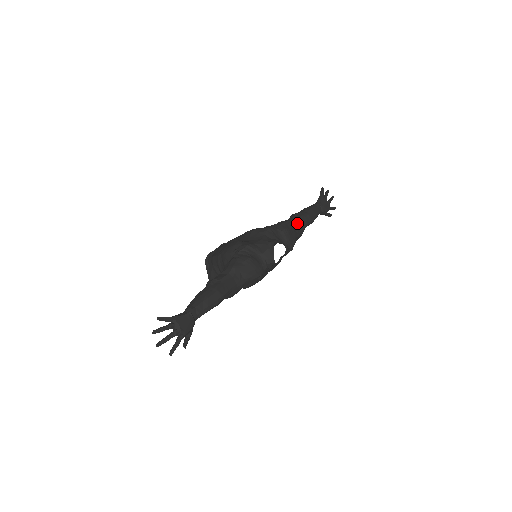
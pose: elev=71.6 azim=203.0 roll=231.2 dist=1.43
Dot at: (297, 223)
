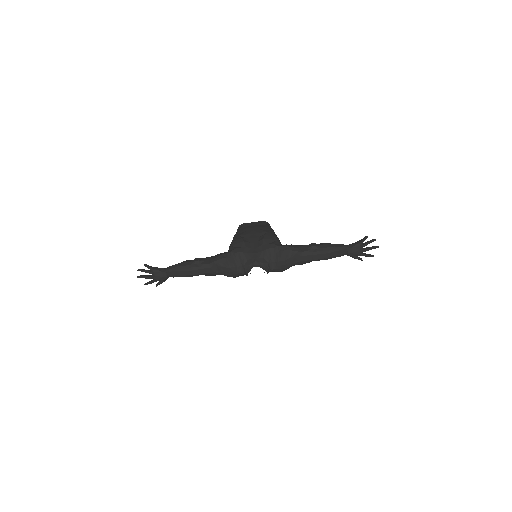
Dot at: (303, 256)
